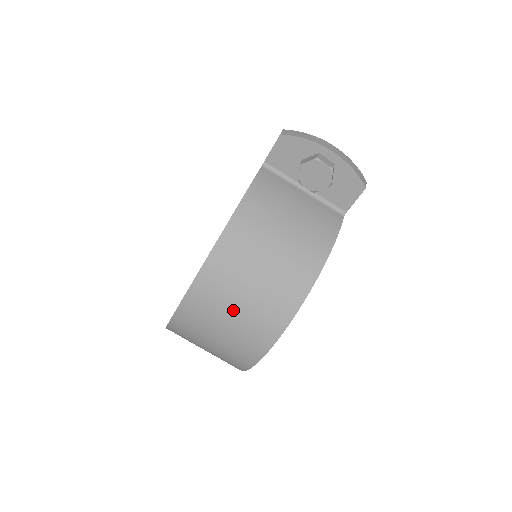
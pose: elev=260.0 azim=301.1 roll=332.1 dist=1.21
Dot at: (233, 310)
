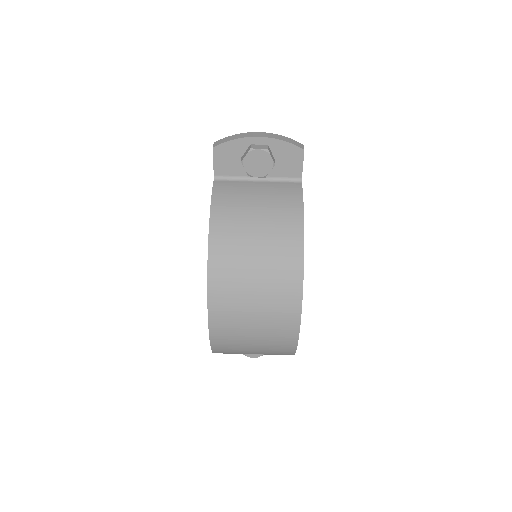
Dot at: (252, 305)
